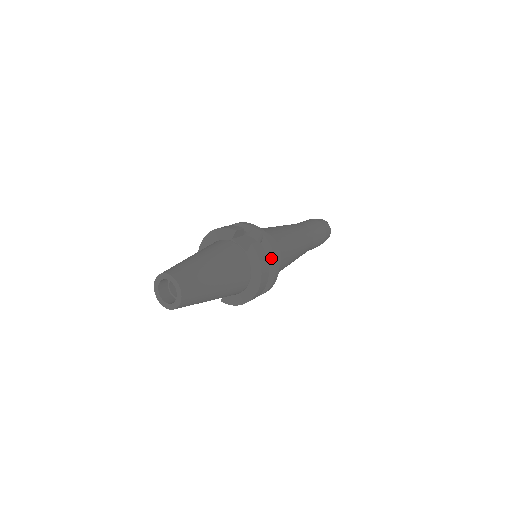
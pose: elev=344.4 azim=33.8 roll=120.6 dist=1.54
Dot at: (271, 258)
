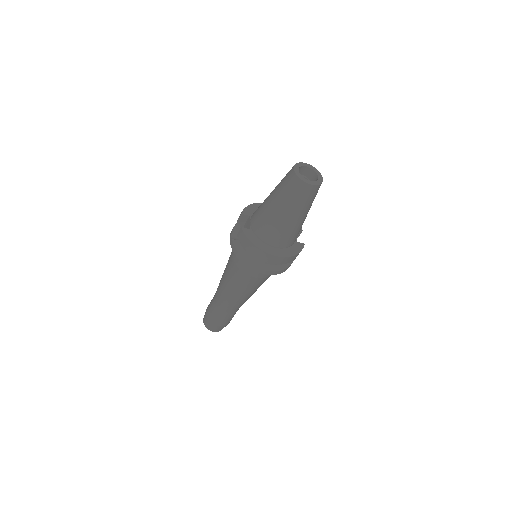
Dot at: (287, 264)
